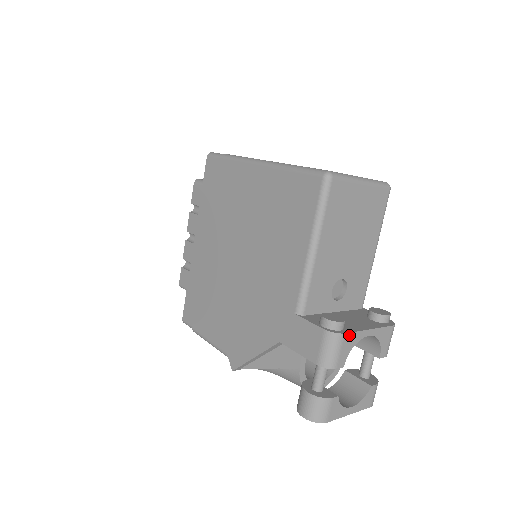
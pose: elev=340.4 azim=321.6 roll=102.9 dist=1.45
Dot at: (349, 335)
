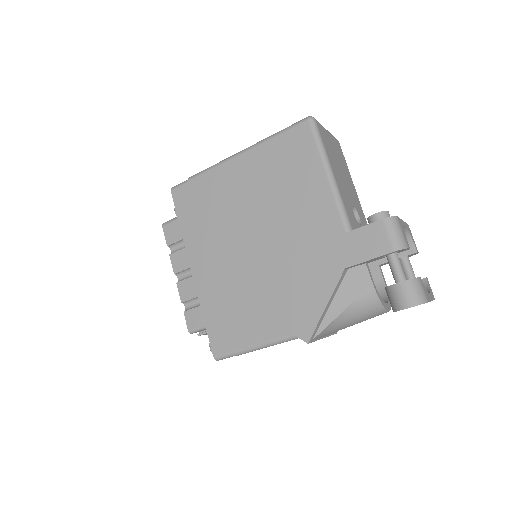
Dot at: (399, 219)
